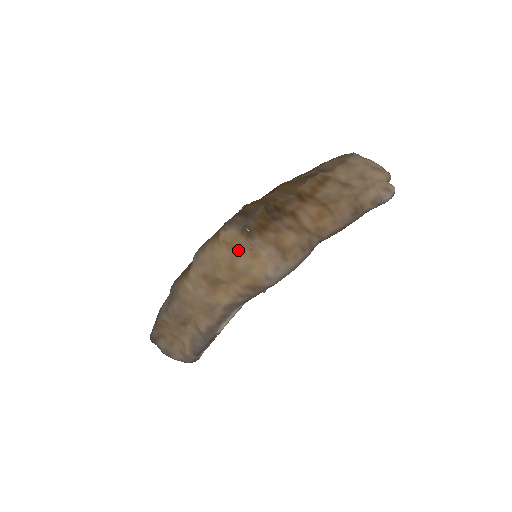
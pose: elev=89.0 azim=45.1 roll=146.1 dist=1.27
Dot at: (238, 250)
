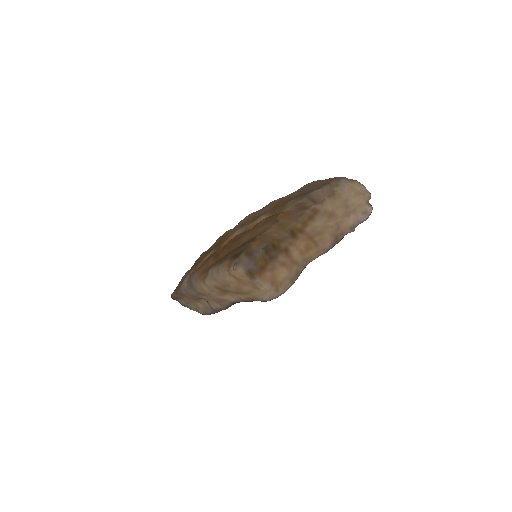
Dot at: (243, 283)
